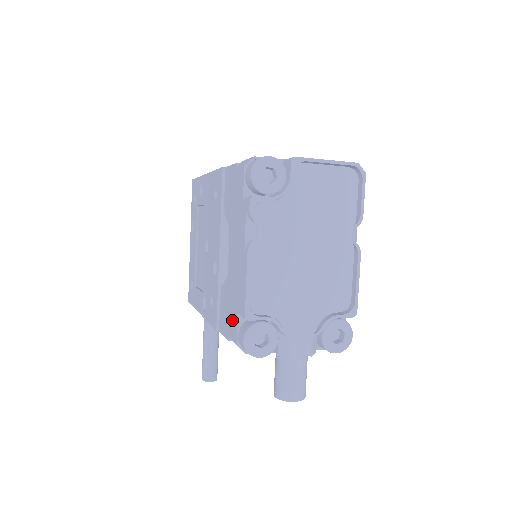
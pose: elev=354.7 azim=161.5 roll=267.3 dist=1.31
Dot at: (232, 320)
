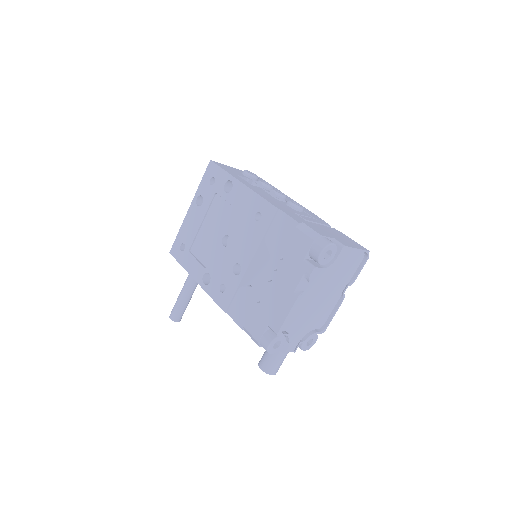
Dot at: (256, 323)
